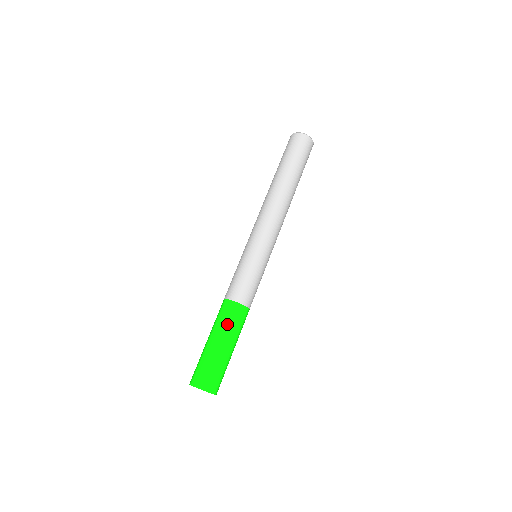
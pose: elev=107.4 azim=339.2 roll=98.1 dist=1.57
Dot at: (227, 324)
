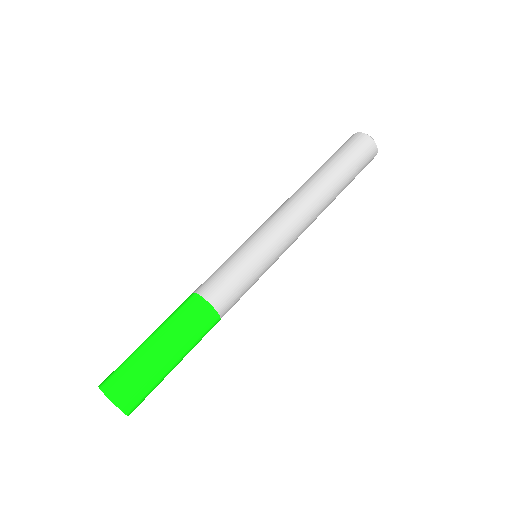
Dot at: (178, 321)
